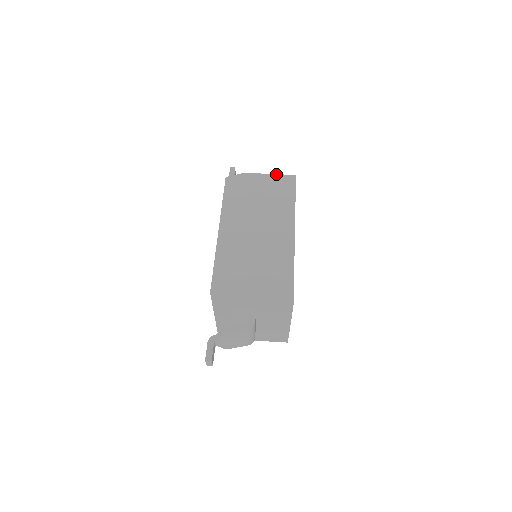
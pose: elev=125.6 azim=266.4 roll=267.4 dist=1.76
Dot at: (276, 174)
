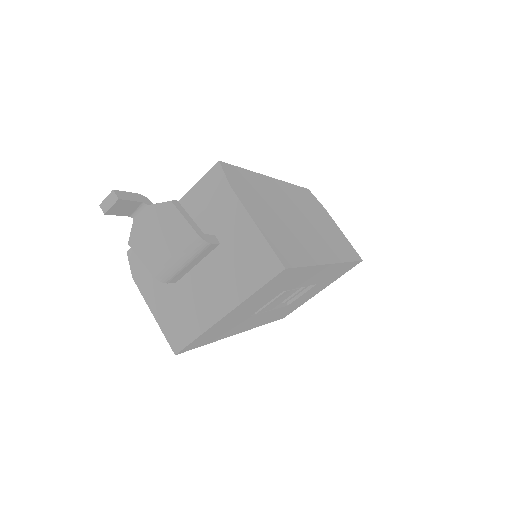
Dot at: occluded
